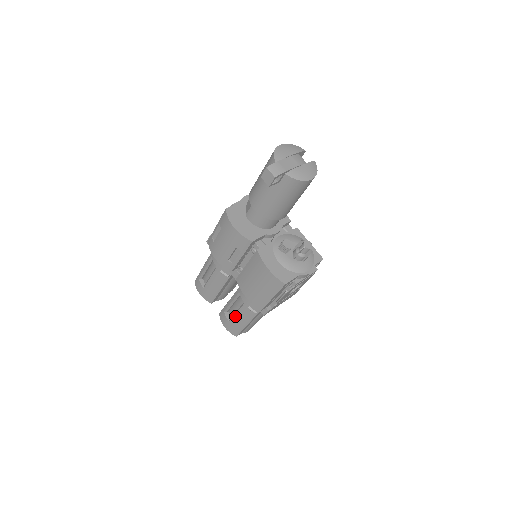
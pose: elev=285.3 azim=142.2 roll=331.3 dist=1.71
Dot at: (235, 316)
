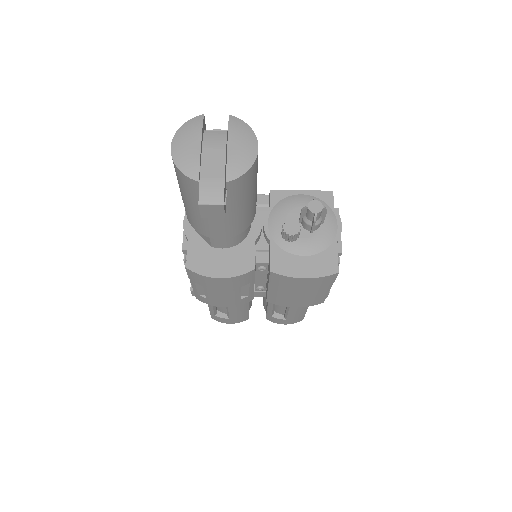
Dot at: (289, 314)
